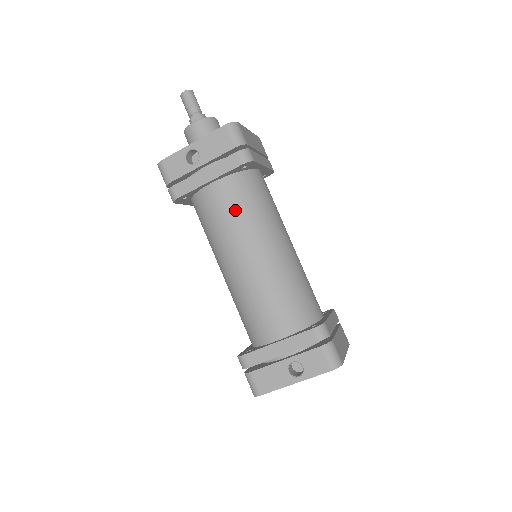
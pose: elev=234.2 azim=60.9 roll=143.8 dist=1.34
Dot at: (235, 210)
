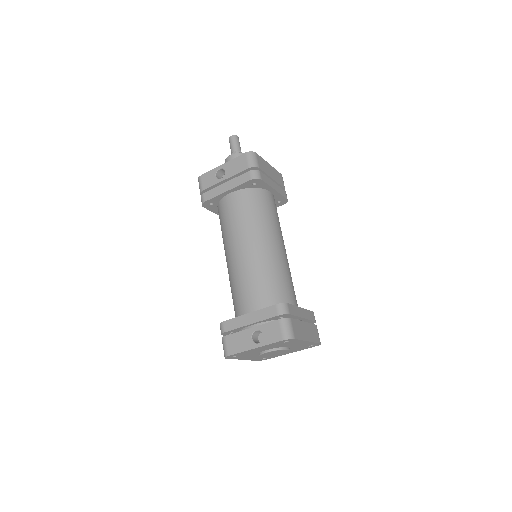
Dot at: (241, 213)
